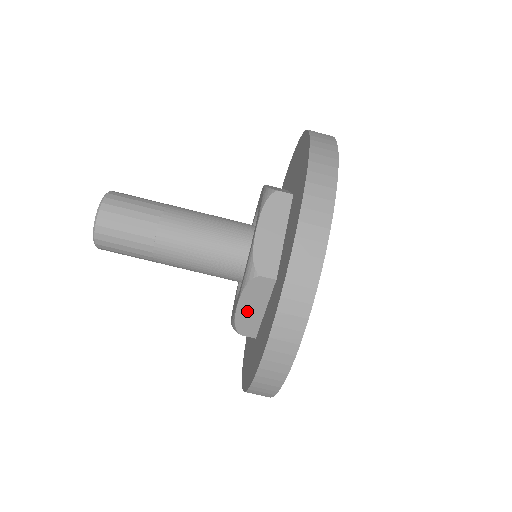
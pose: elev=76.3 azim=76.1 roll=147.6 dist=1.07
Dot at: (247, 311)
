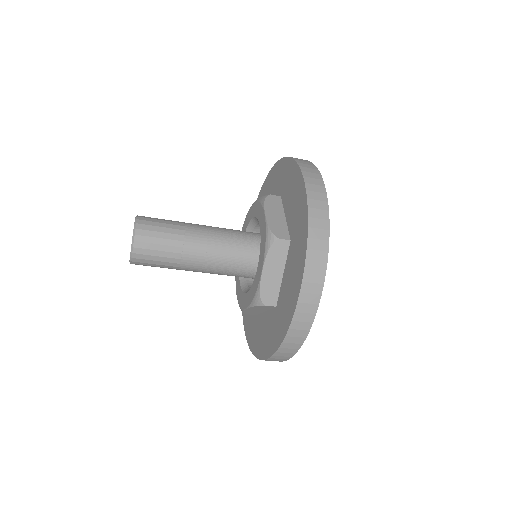
Dot at: (252, 310)
